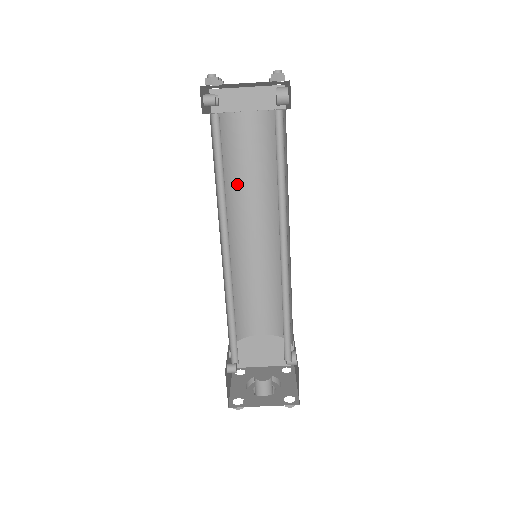
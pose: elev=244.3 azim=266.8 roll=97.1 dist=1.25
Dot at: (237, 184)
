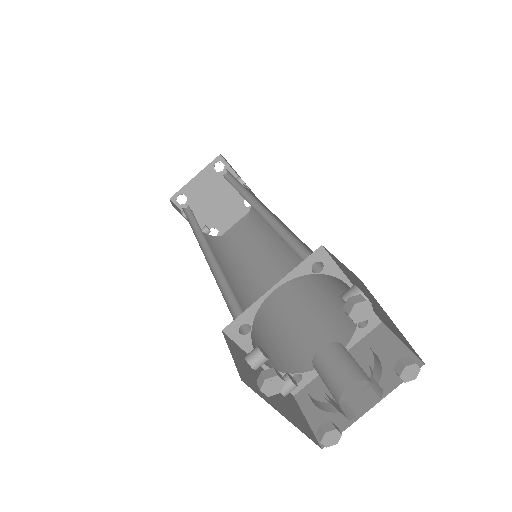
Dot at: (243, 260)
